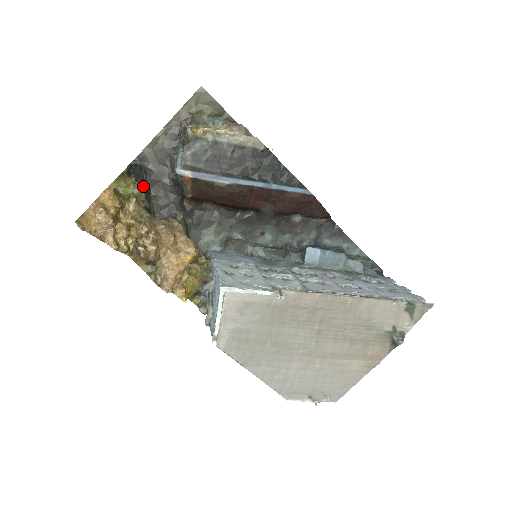
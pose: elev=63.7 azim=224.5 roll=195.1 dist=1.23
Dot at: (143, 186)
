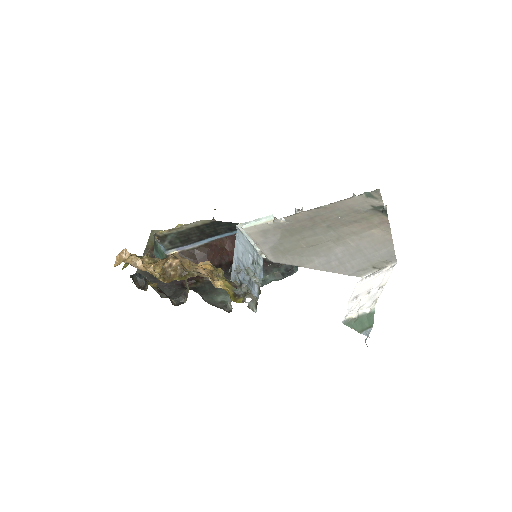
Dot at: (146, 253)
